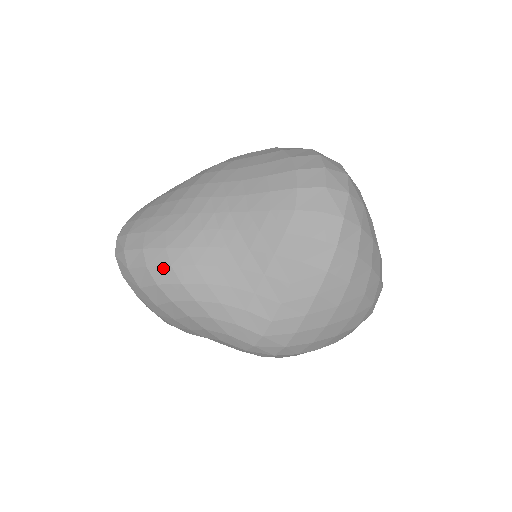
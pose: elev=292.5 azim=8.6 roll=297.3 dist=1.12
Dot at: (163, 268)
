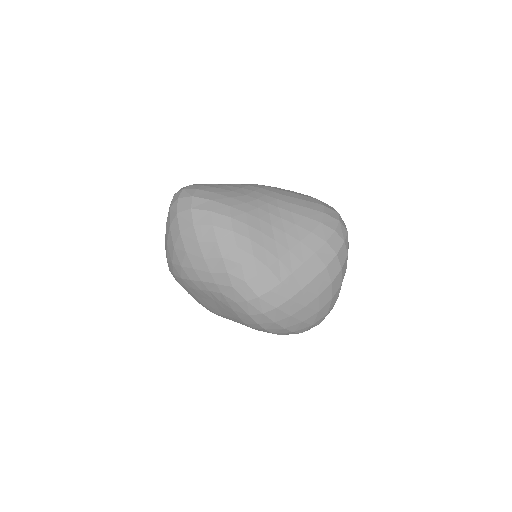
Dot at: (224, 217)
